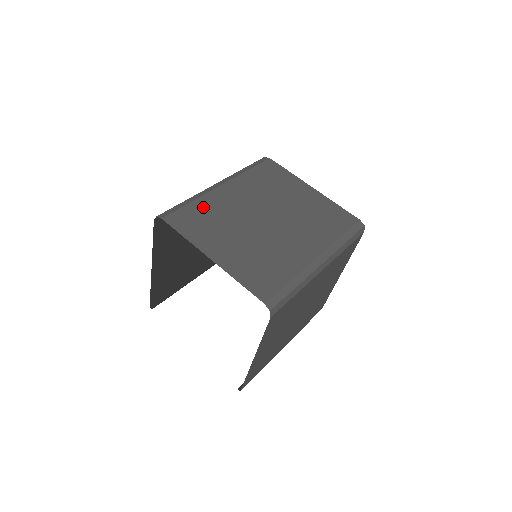
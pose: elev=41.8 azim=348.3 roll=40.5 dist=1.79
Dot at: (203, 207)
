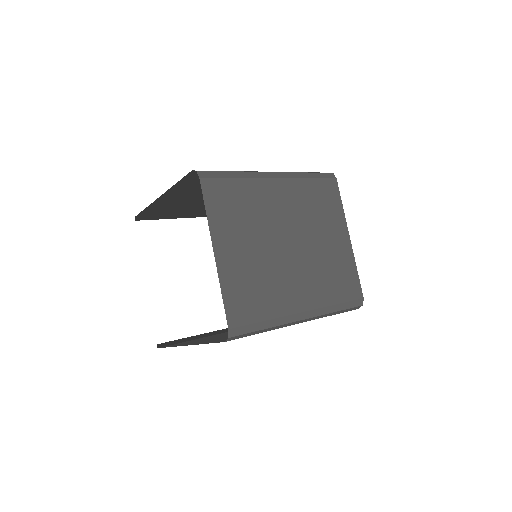
Dot at: (244, 191)
